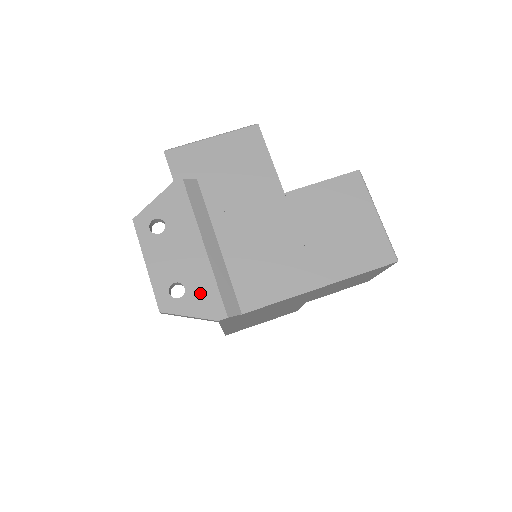
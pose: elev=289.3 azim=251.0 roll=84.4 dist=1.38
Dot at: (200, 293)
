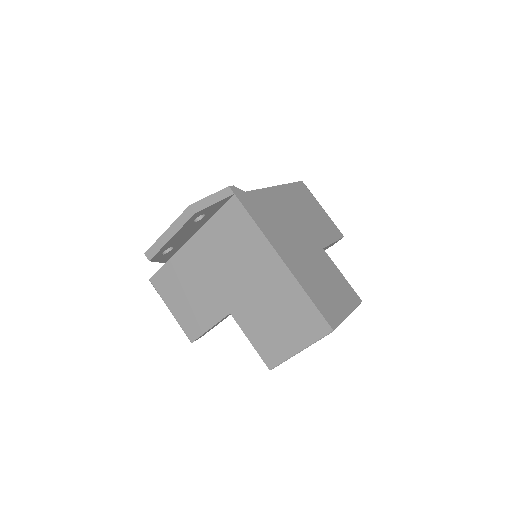
Dot at: occluded
